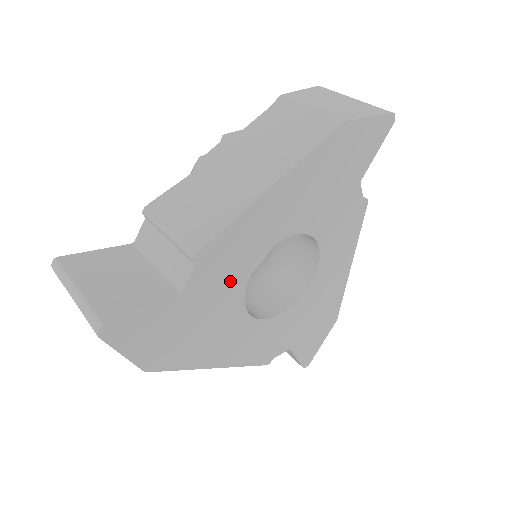
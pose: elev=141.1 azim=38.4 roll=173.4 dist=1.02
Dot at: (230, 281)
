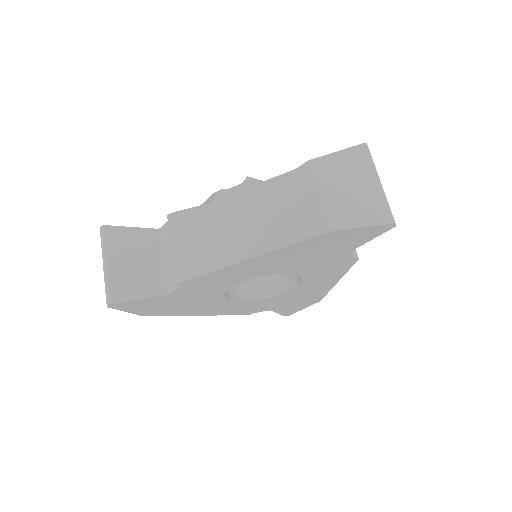
Dot at: (211, 290)
